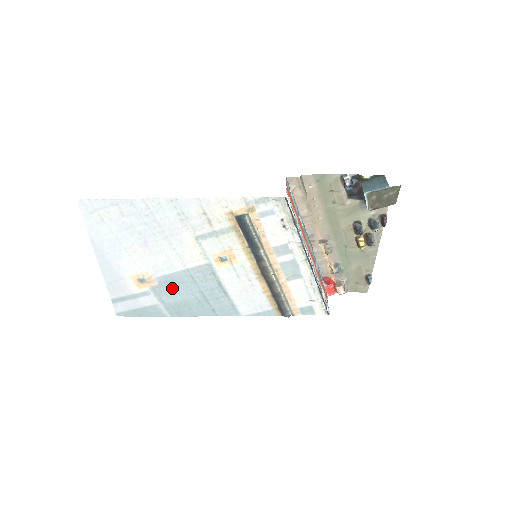
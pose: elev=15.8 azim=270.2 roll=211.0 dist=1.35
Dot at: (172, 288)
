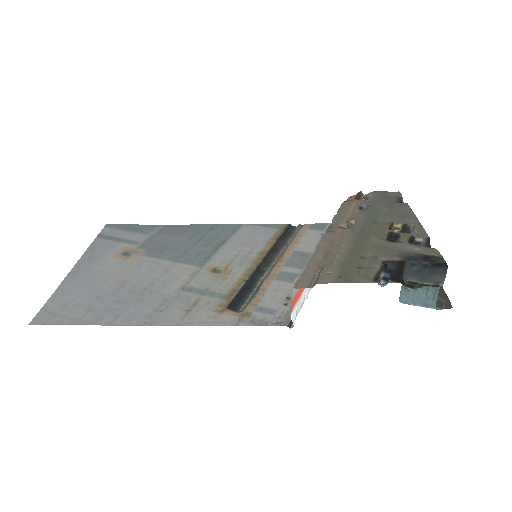
Dot at: (162, 246)
